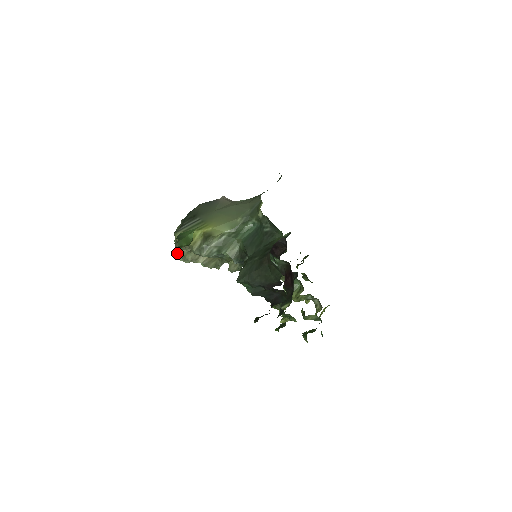
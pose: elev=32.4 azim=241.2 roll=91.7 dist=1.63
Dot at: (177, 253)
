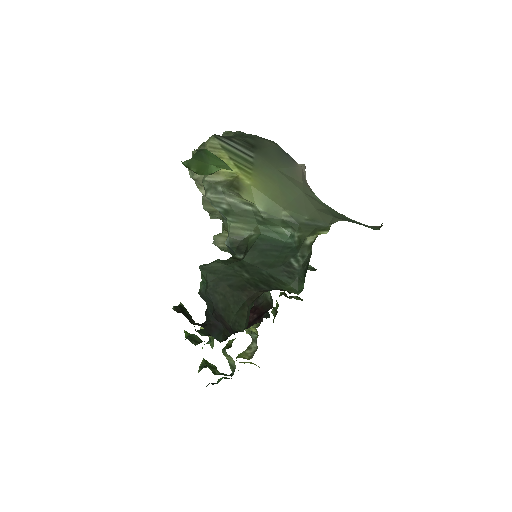
Dot at: occluded
